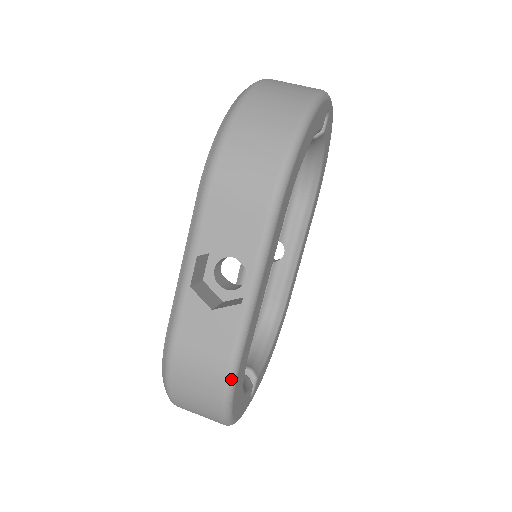
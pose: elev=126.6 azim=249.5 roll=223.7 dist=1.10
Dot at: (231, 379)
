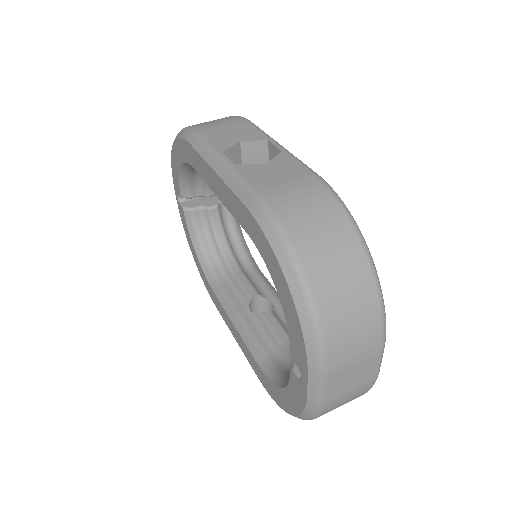
Dot at: (330, 187)
